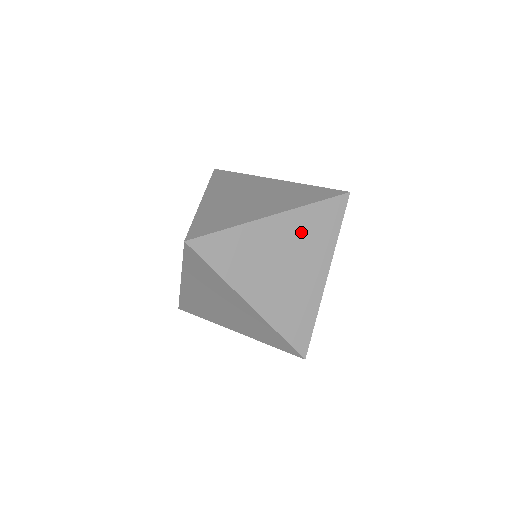
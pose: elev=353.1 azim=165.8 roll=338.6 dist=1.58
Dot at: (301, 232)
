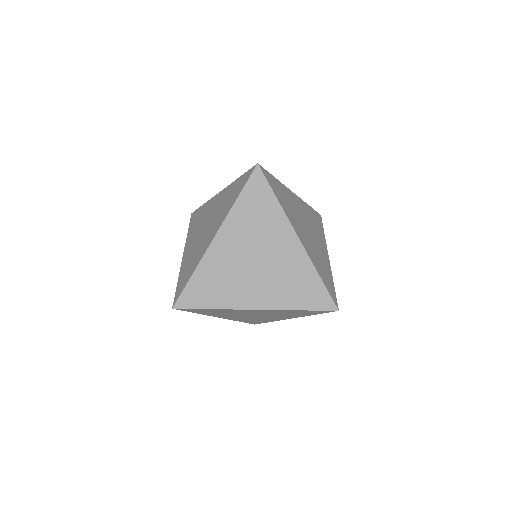
Dot at: (308, 216)
